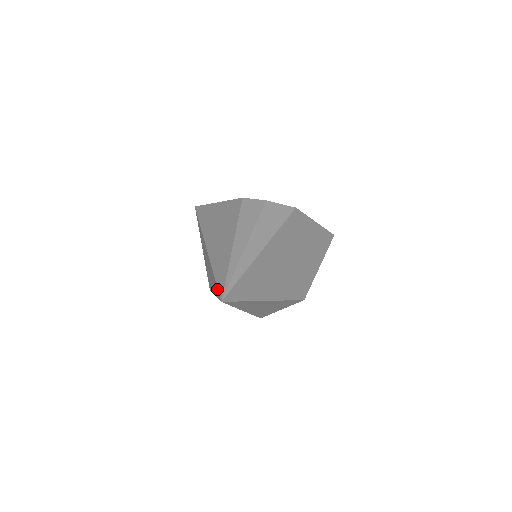
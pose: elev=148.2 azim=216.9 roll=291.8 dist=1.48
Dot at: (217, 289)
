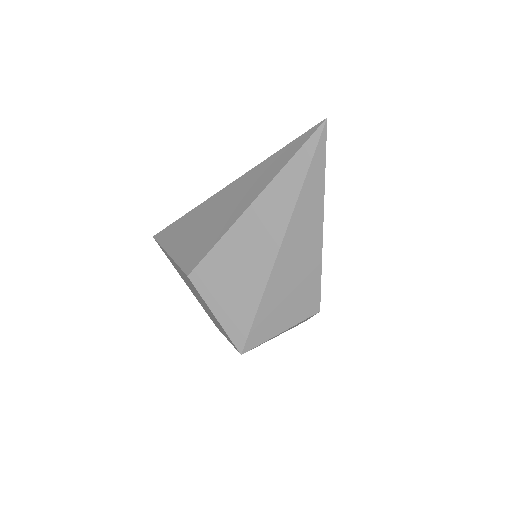
Dot at: (300, 137)
